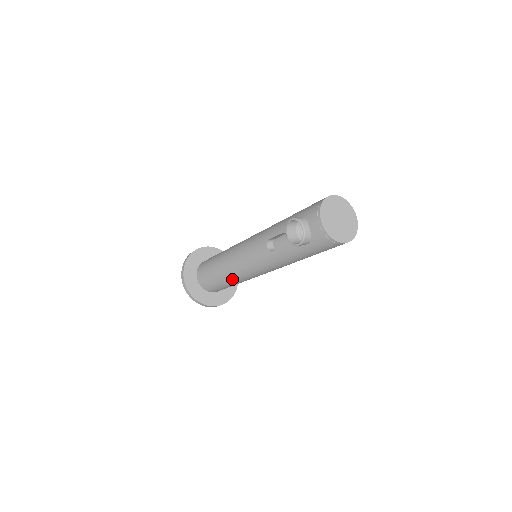
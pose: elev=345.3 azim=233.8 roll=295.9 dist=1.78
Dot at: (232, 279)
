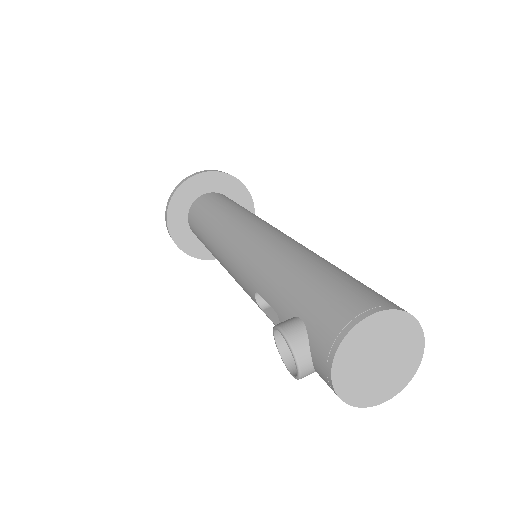
Dot at: occluded
